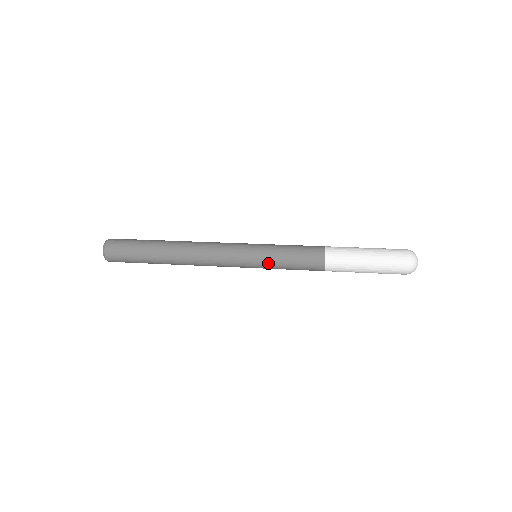
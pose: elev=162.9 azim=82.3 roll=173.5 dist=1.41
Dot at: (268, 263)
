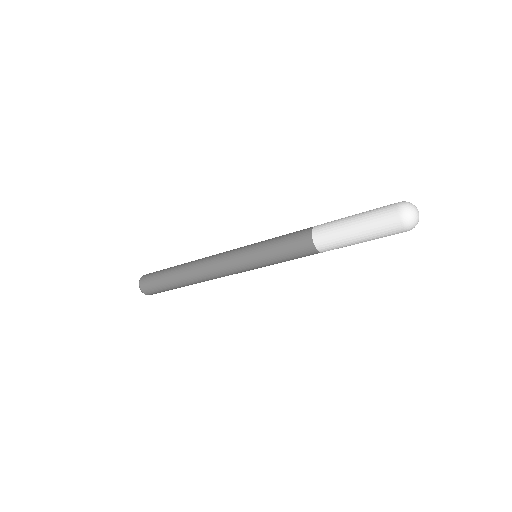
Dot at: (261, 246)
